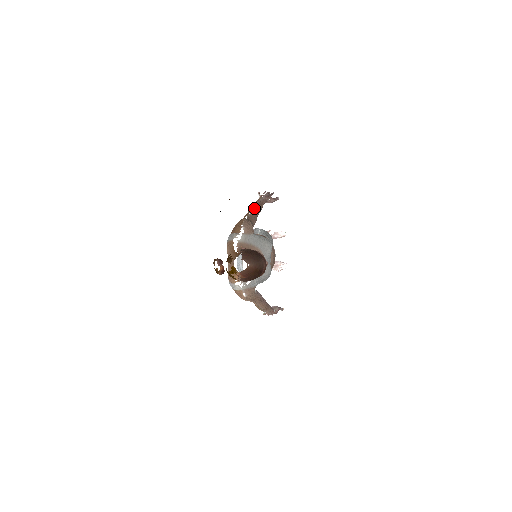
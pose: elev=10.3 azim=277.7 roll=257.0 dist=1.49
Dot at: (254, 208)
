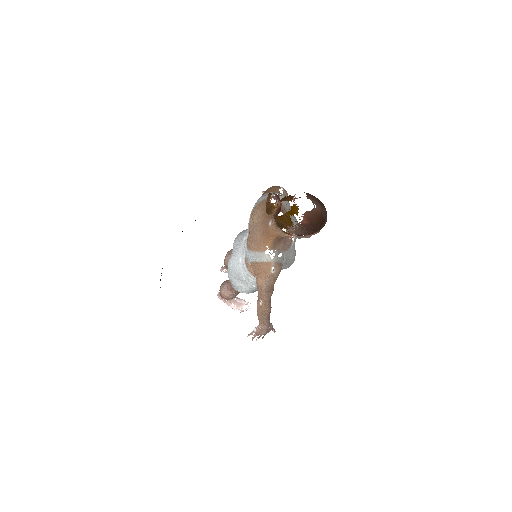
Dot at: occluded
